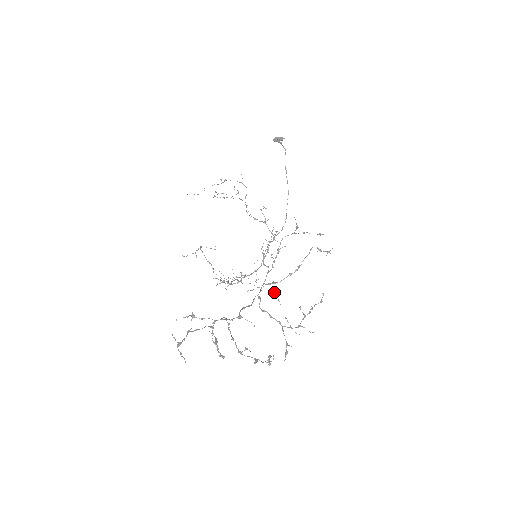
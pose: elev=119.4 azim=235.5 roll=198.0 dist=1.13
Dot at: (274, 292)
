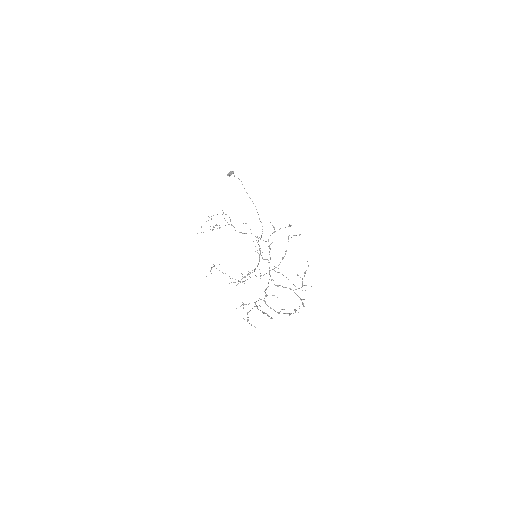
Dot at: occluded
